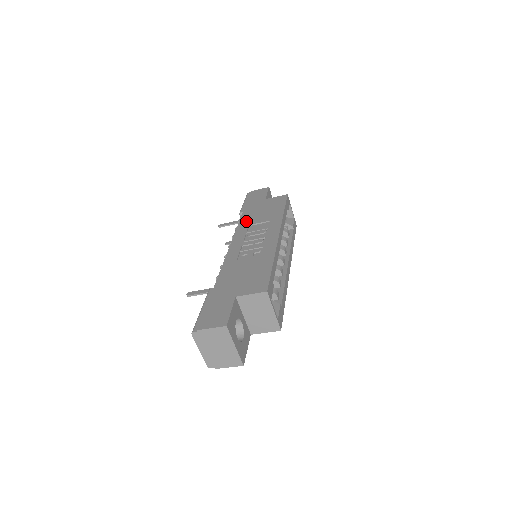
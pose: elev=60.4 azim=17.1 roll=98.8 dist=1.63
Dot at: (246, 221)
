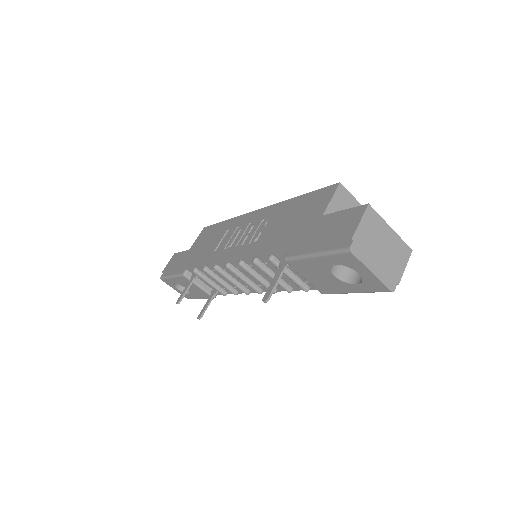
Dot at: (205, 257)
